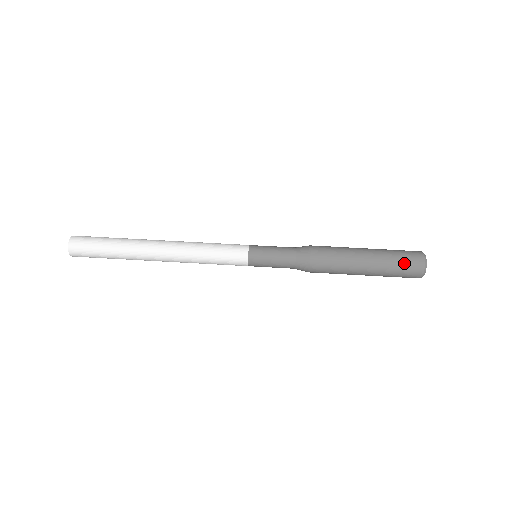
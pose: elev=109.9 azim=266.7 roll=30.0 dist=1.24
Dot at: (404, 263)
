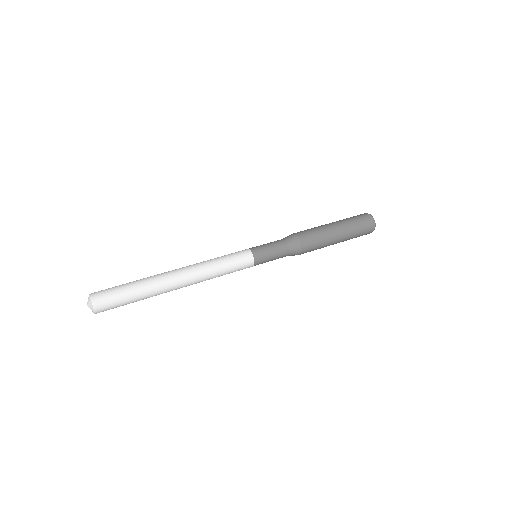
Dot at: (359, 220)
